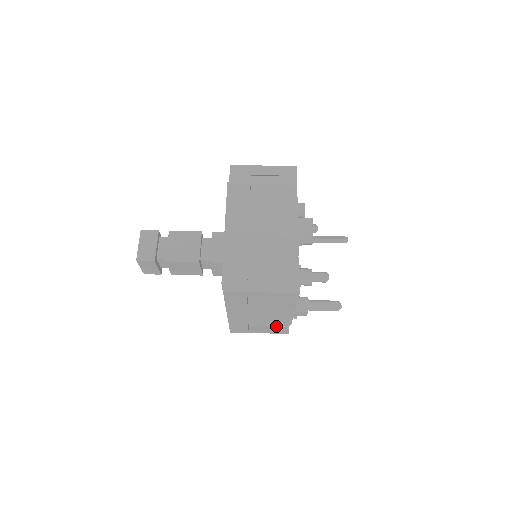
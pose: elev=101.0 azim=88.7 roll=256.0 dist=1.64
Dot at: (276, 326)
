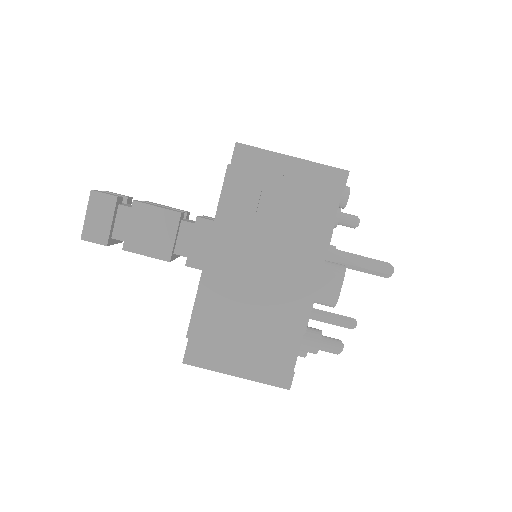
Dot at: occluded
